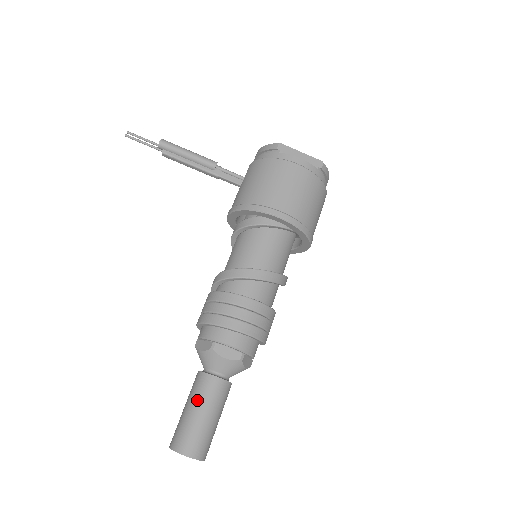
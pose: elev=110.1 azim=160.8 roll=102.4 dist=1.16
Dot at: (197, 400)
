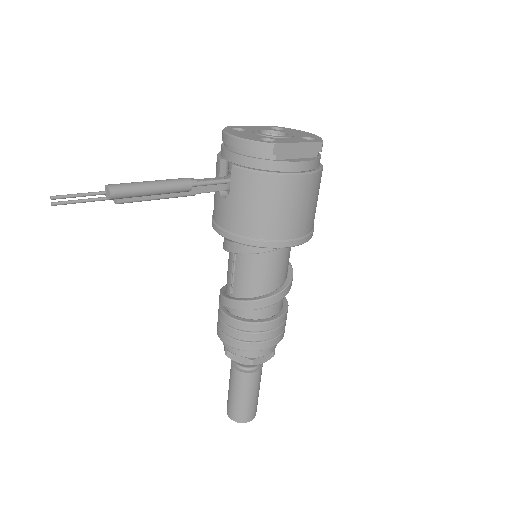
Dot at: (245, 391)
